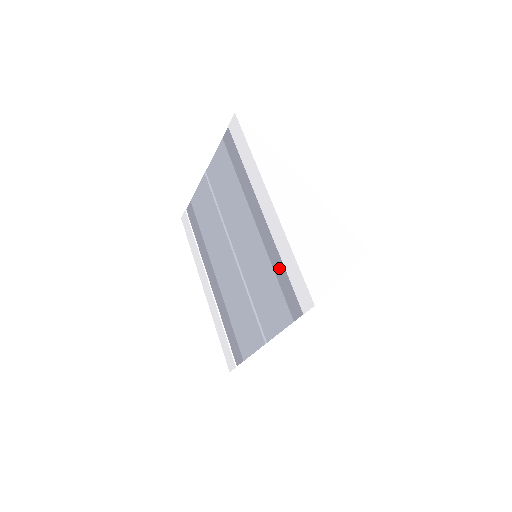
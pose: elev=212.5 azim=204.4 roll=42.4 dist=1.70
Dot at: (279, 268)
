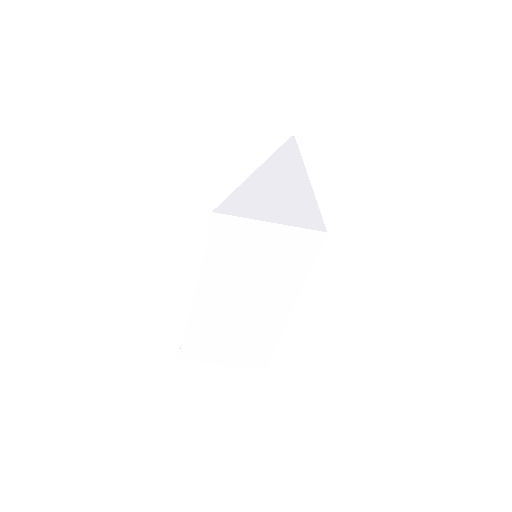
Dot at: occluded
